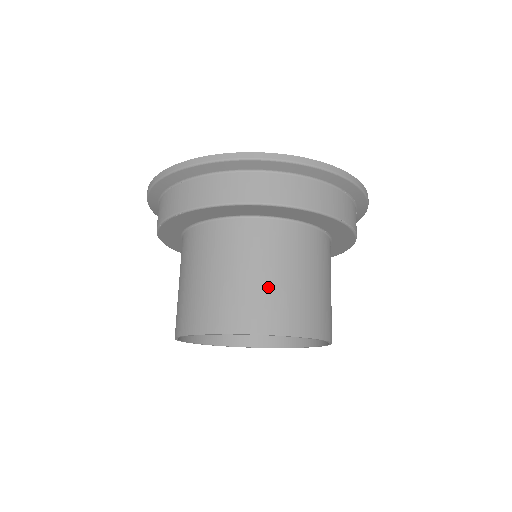
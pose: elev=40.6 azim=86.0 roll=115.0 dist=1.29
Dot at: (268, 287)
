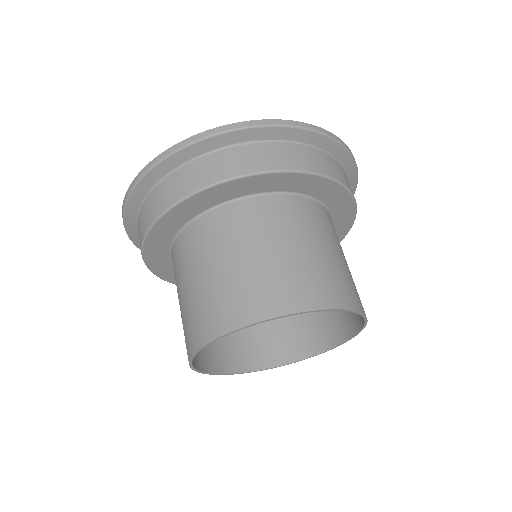
Dot at: (314, 260)
